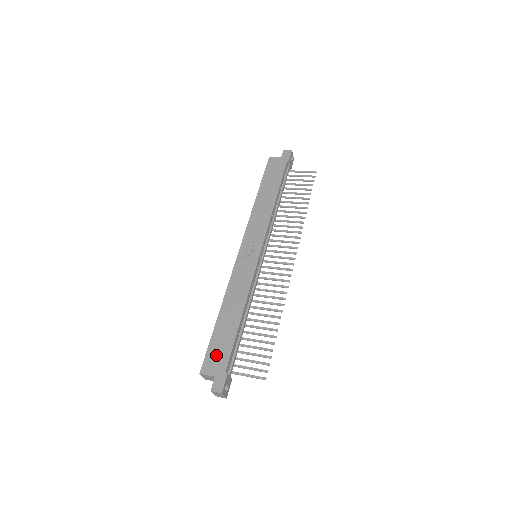
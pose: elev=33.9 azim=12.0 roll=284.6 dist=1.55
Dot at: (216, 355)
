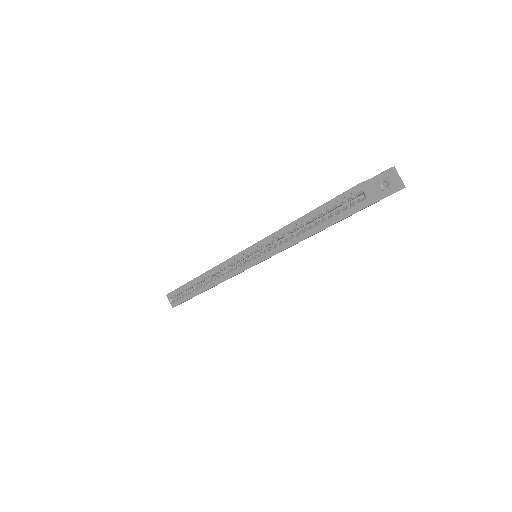
Dot at: occluded
